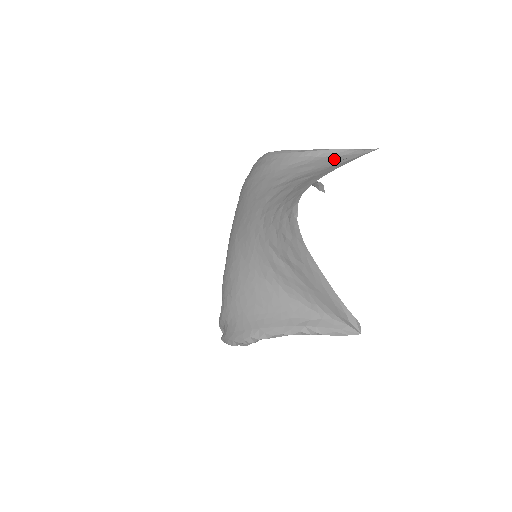
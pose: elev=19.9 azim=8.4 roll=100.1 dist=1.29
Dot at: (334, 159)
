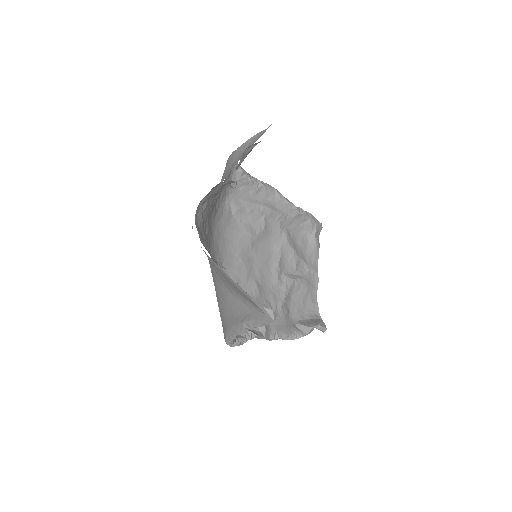
Dot at: occluded
